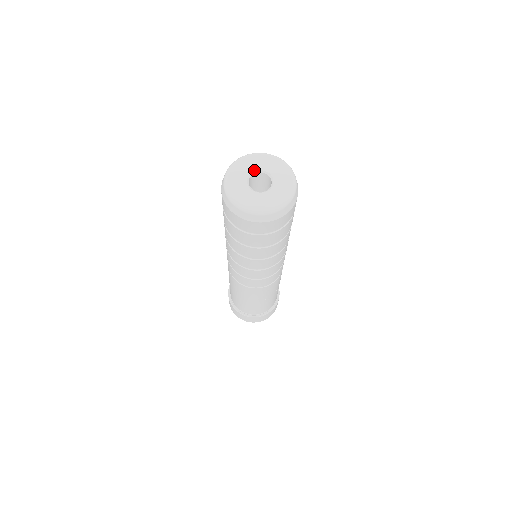
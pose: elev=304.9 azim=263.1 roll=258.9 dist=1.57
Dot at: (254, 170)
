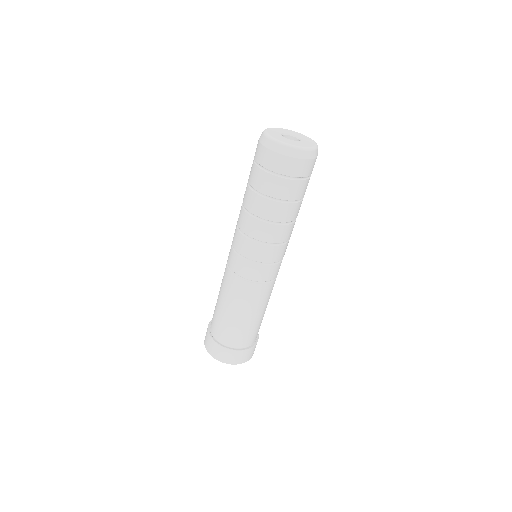
Dot at: (290, 133)
